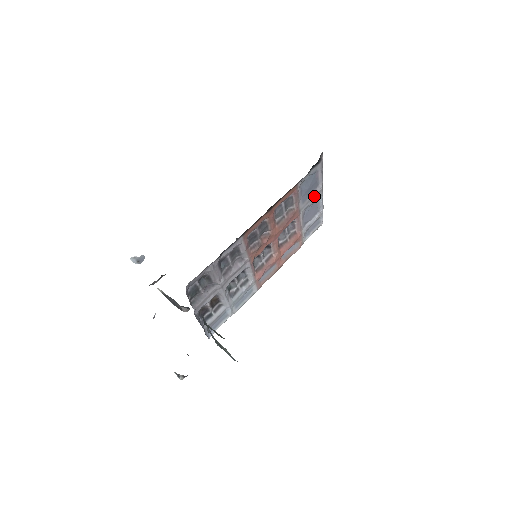
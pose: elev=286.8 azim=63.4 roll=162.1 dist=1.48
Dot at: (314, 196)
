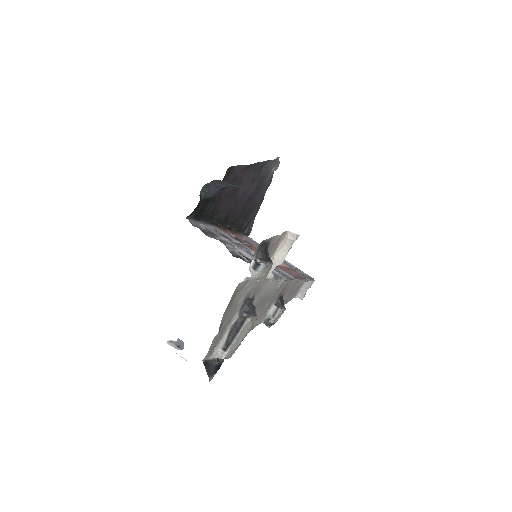
Dot at: occluded
